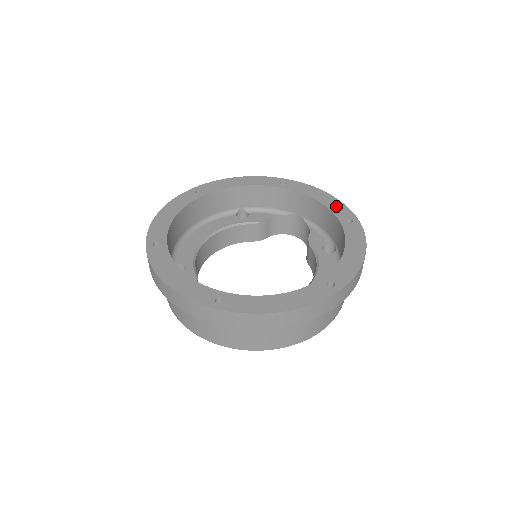
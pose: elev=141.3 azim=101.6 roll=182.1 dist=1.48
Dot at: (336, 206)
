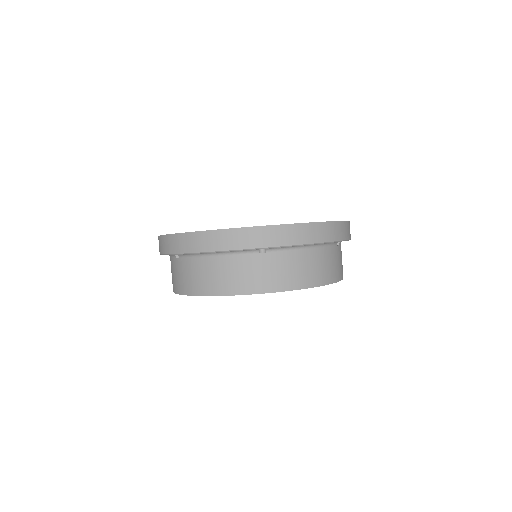
Dot at: occluded
